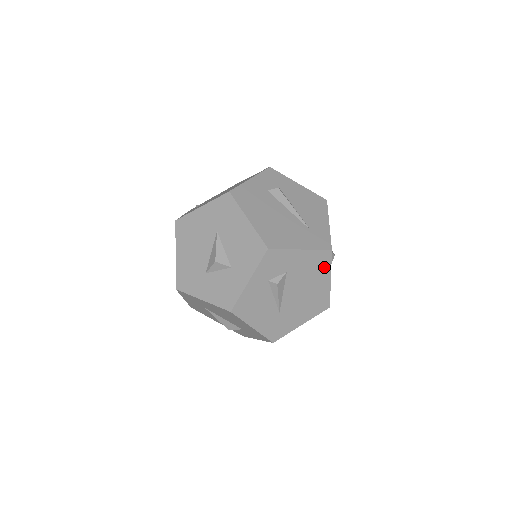
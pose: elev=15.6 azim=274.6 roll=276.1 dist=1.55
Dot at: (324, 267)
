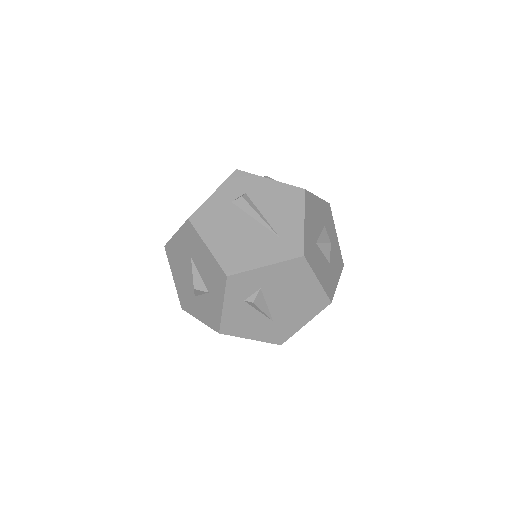
Dot at: (303, 272)
